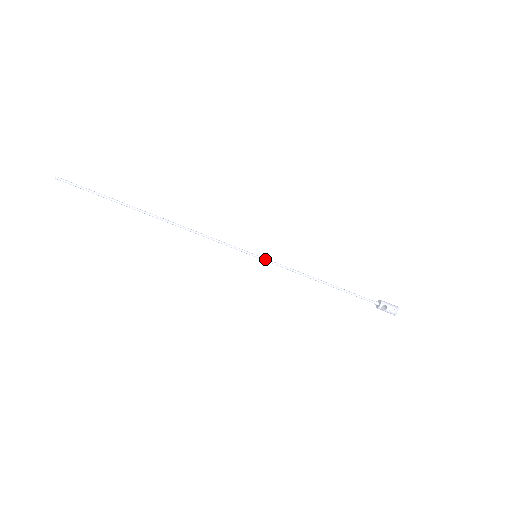
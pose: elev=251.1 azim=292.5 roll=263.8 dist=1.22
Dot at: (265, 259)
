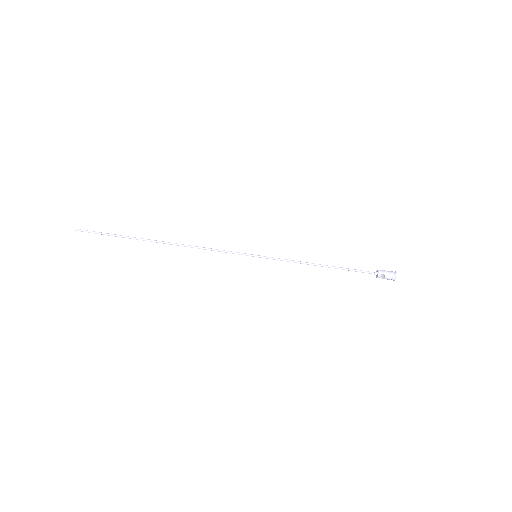
Dot at: (264, 257)
